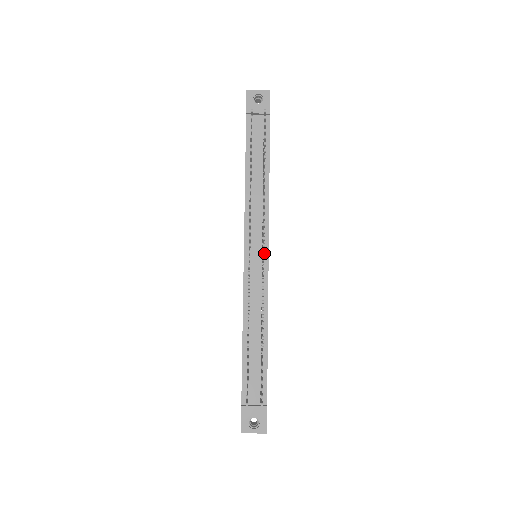
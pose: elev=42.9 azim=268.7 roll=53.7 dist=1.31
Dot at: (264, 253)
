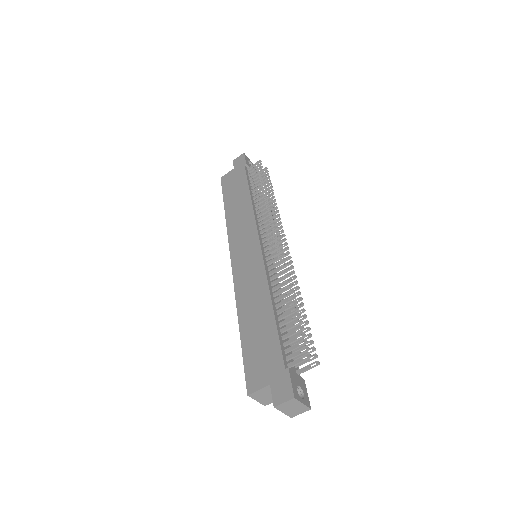
Dot at: (287, 244)
